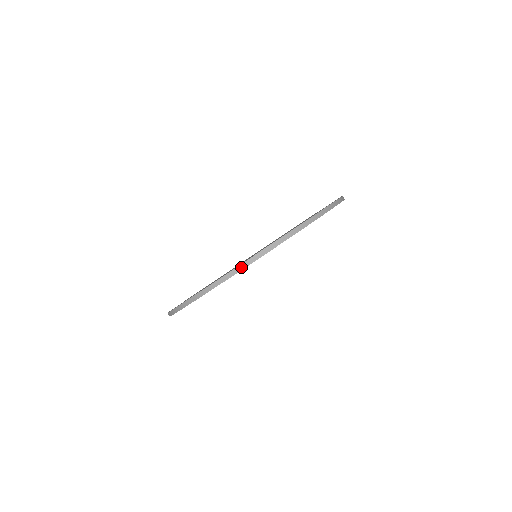
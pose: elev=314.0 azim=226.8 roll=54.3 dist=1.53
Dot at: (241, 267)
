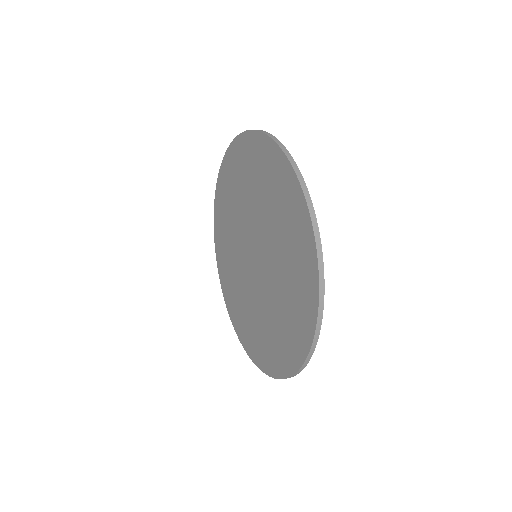
Dot at: (318, 331)
